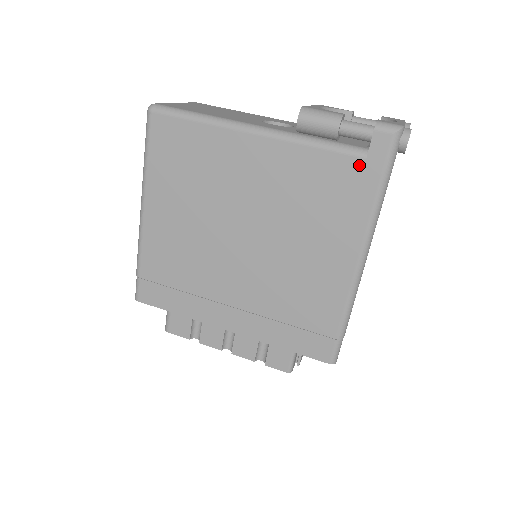
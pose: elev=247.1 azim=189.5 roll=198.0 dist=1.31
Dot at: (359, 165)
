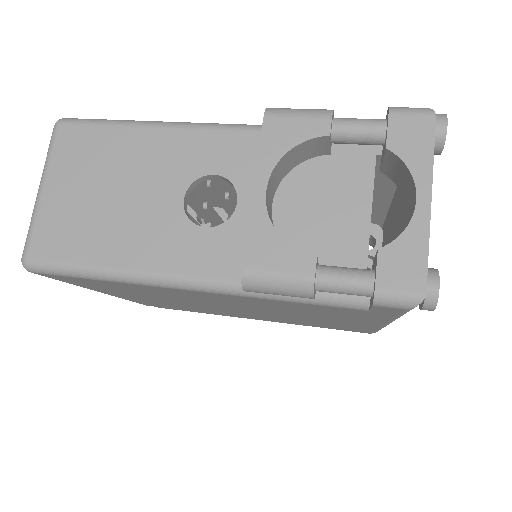
Dot at: (359, 311)
